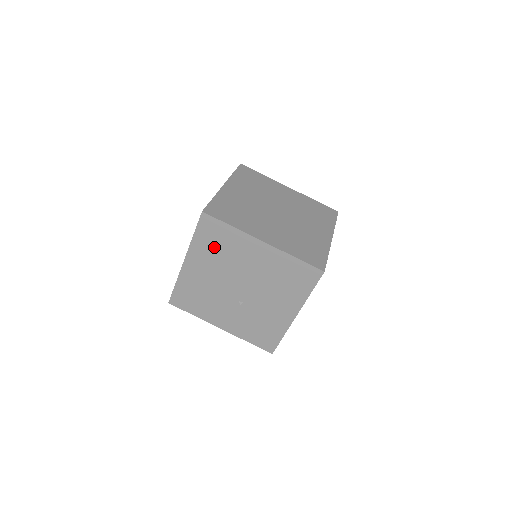
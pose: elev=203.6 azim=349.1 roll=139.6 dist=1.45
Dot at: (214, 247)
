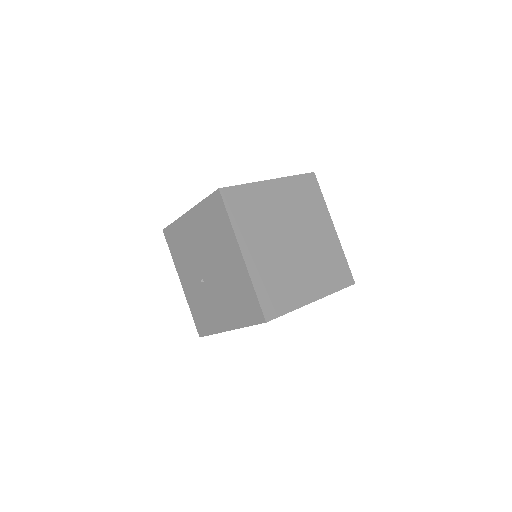
Dot at: (211, 223)
